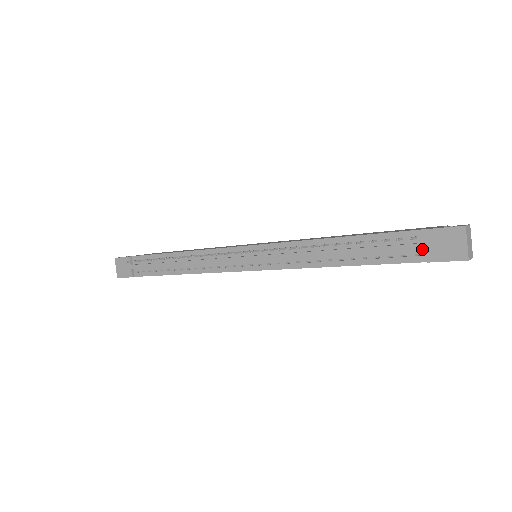
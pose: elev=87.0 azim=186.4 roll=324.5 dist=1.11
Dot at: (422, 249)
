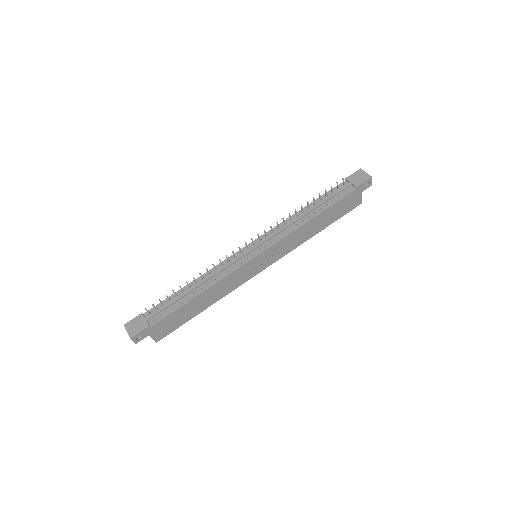
Dot at: (350, 187)
